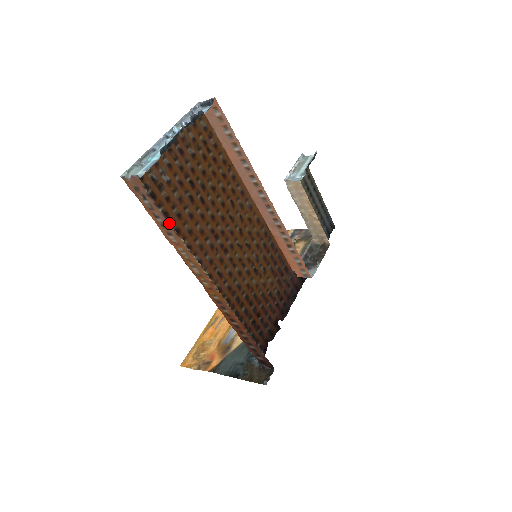
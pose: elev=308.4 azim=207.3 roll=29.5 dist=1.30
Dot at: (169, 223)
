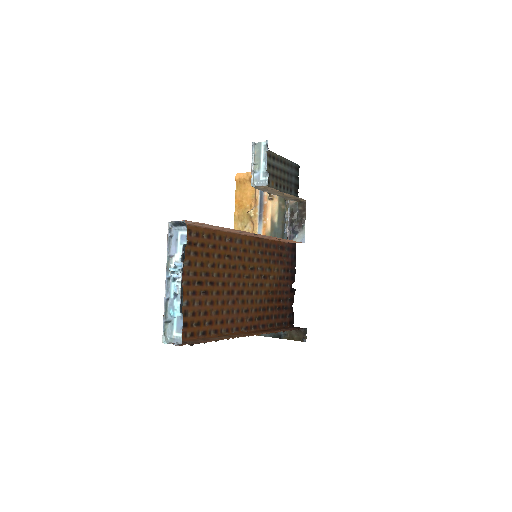
Dot at: (211, 341)
